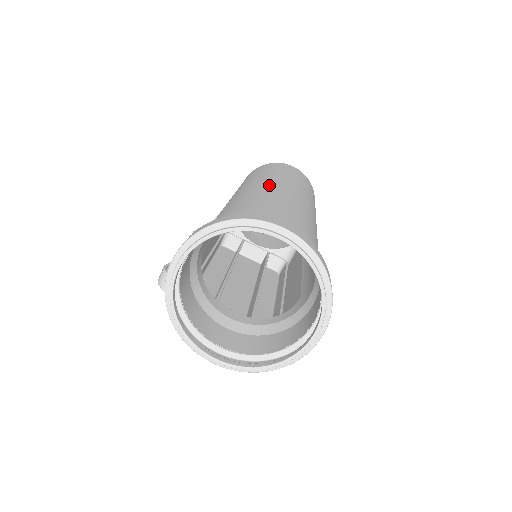
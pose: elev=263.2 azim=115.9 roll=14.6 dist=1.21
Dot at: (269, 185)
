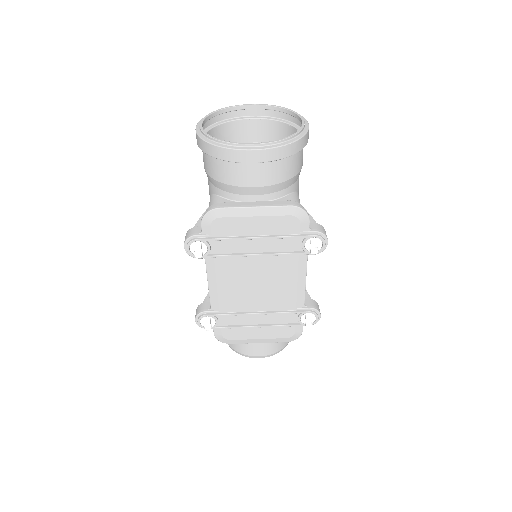
Dot at: occluded
